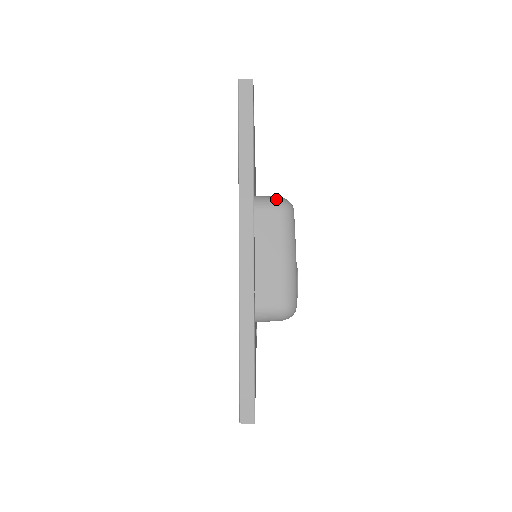
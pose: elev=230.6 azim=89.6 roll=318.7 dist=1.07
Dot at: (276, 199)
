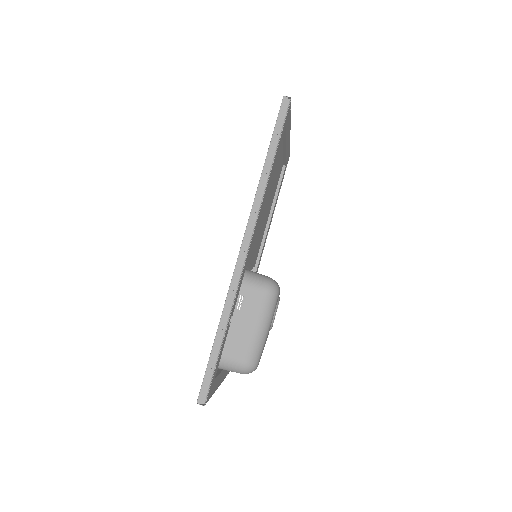
Dot at: occluded
